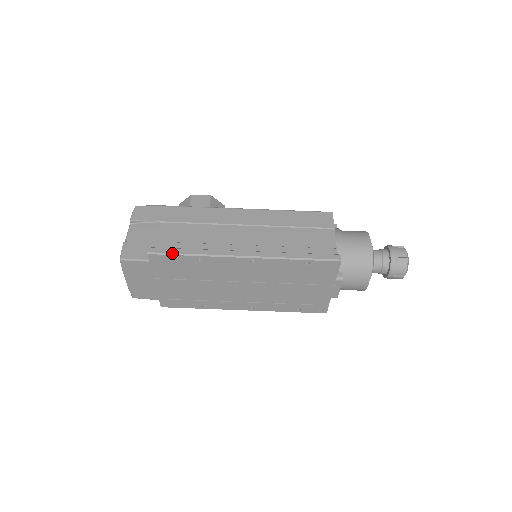
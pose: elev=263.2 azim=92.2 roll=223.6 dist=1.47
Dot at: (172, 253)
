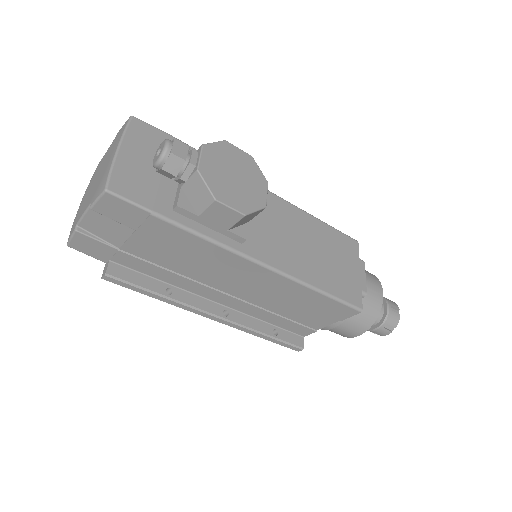
Dot at: occluded
